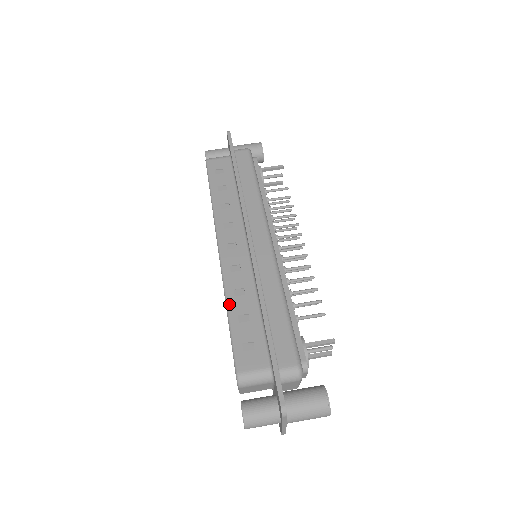
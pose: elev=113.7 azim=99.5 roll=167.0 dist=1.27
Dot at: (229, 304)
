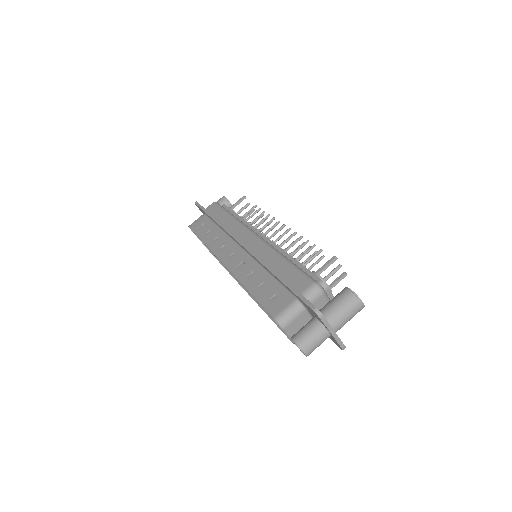
Dot at: (247, 286)
